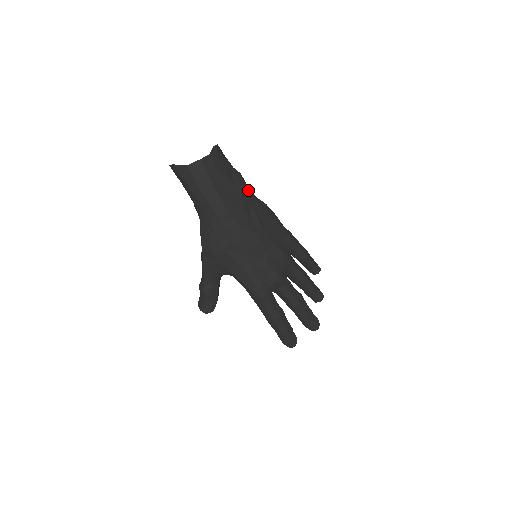
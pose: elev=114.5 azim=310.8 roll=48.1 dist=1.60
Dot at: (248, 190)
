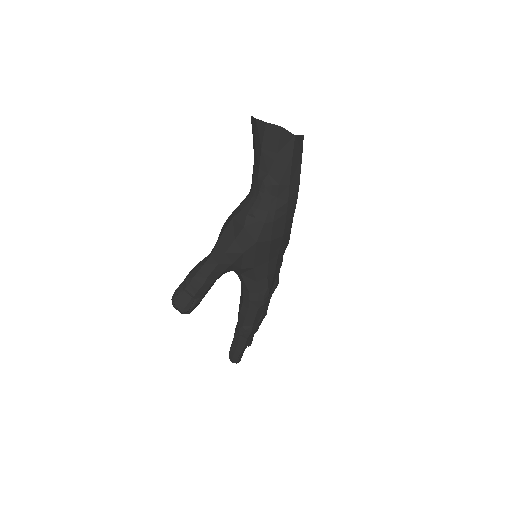
Dot at: occluded
